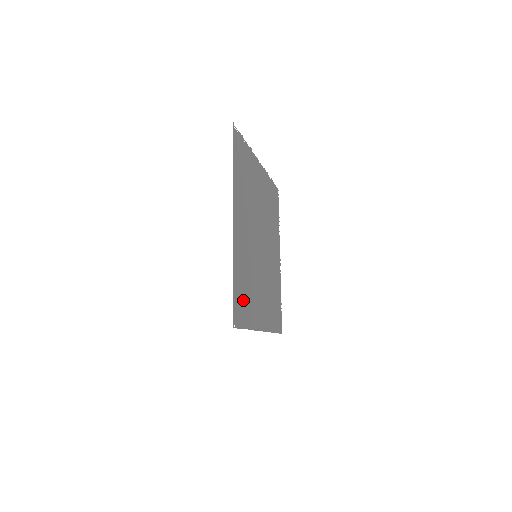
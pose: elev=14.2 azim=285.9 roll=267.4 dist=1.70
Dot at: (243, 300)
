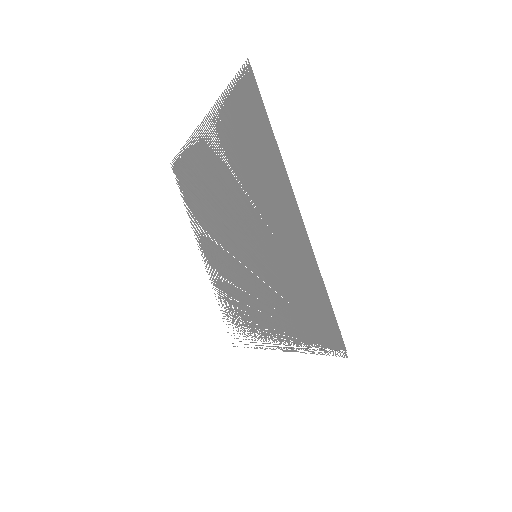
Dot at: (309, 319)
